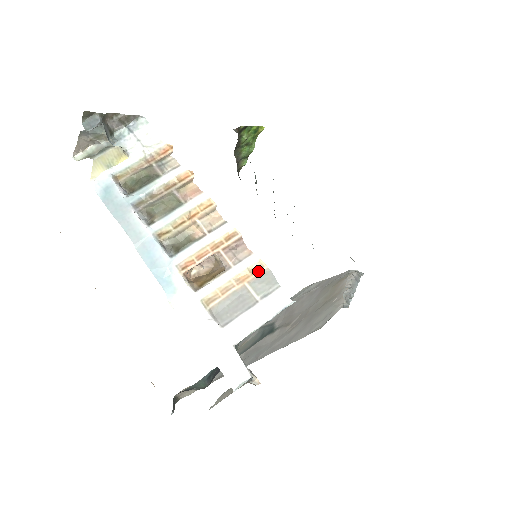
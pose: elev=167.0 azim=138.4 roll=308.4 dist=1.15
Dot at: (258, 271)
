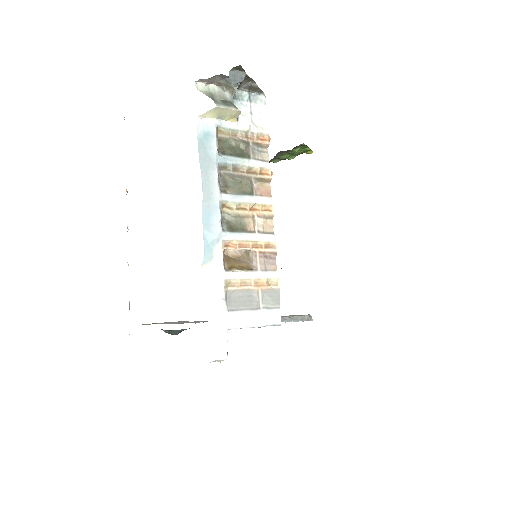
Dot at: (272, 286)
